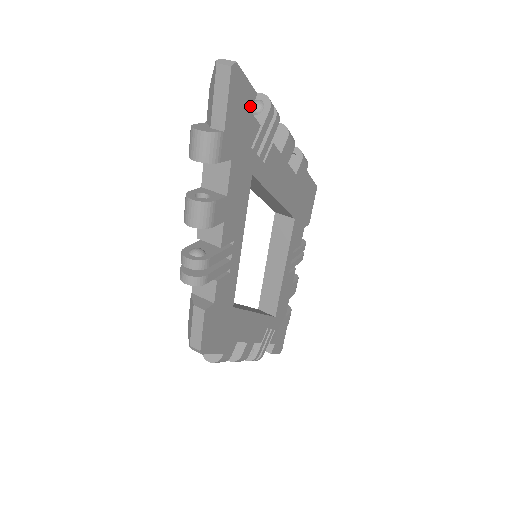
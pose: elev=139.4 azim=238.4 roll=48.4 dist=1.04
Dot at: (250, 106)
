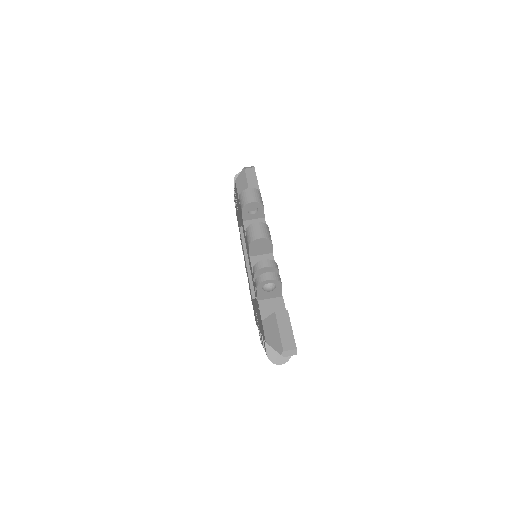
Dot at: occluded
